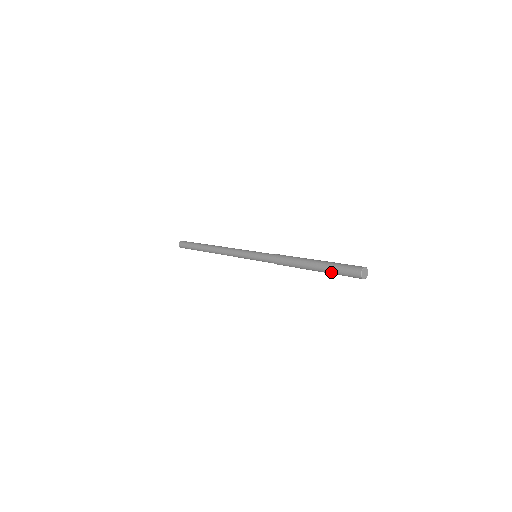
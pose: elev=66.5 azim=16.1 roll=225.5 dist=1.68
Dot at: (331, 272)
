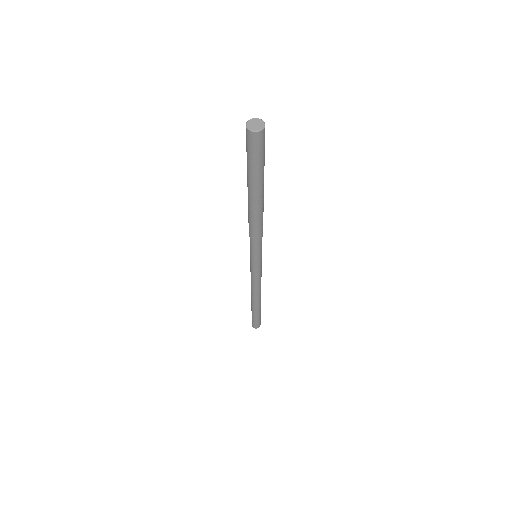
Dot at: (247, 168)
